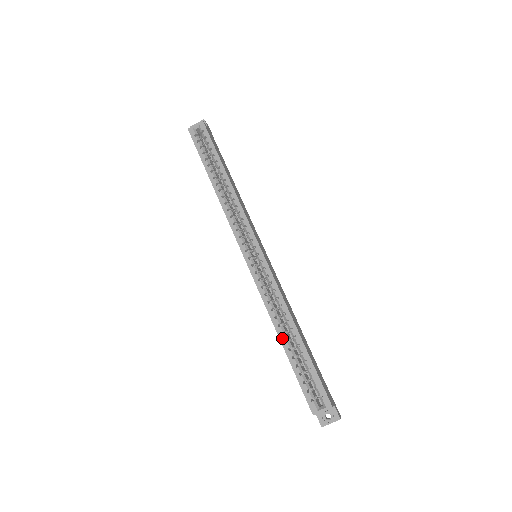
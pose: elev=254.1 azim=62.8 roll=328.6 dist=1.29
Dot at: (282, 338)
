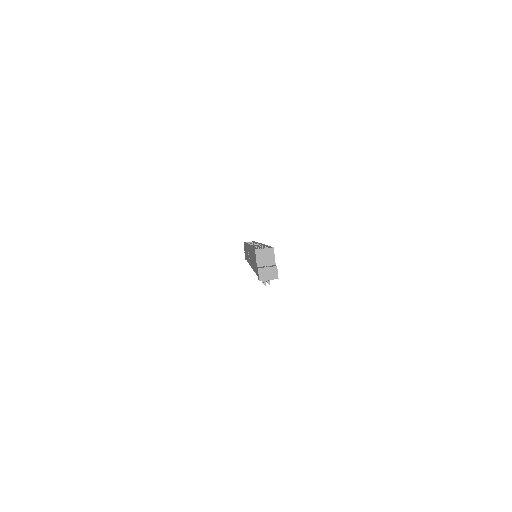
Dot at: occluded
